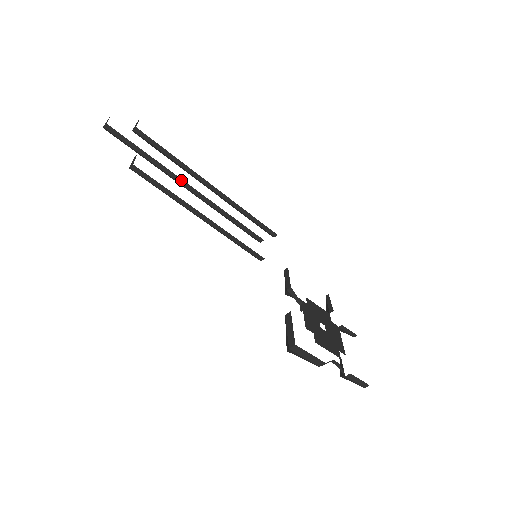
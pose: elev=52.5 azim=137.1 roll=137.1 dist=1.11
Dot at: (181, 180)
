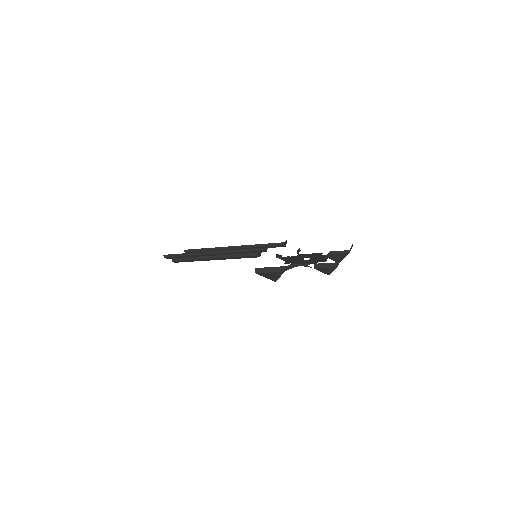
Dot at: (205, 253)
